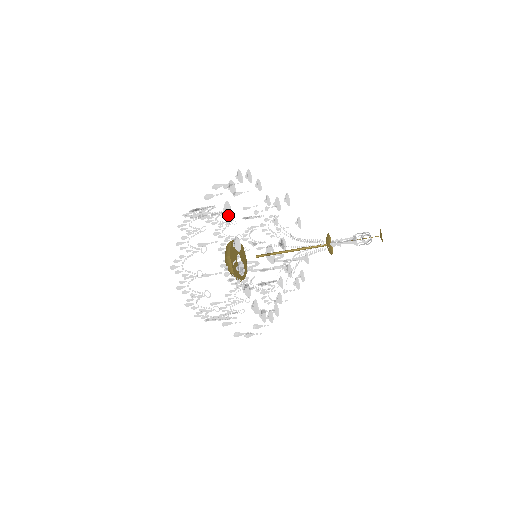
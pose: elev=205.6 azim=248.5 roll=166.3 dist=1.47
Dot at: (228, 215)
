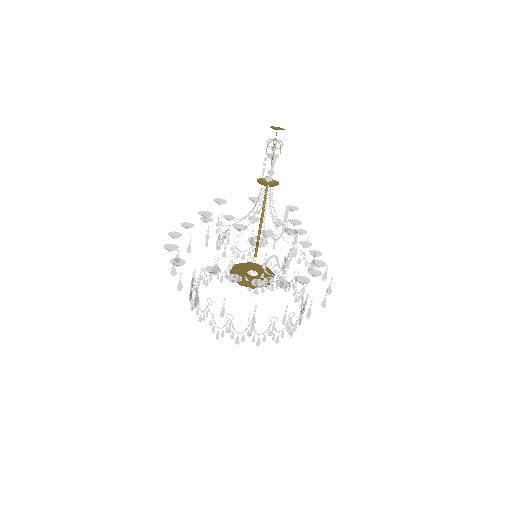
Dot at: occluded
